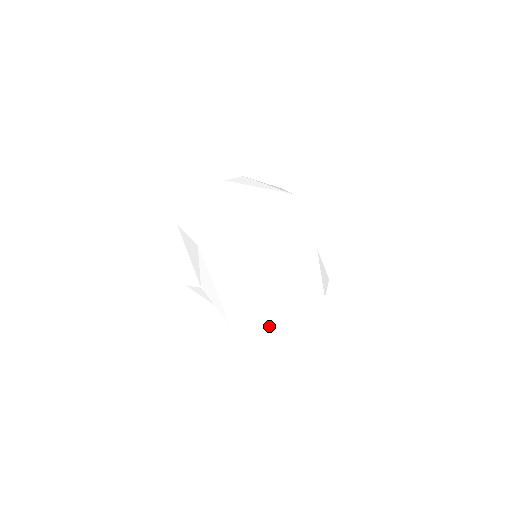
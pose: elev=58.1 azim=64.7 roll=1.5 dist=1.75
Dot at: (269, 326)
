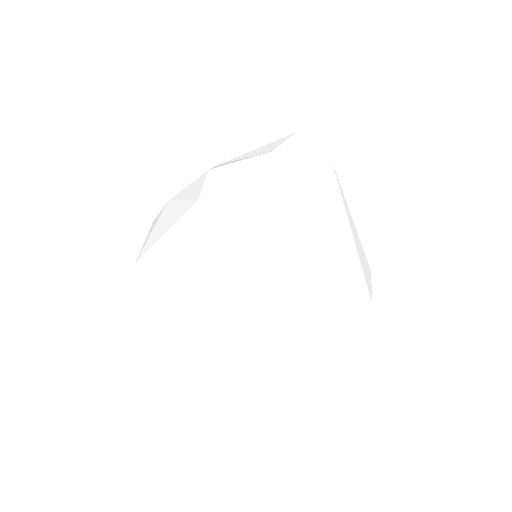
Dot at: (322, 279)
